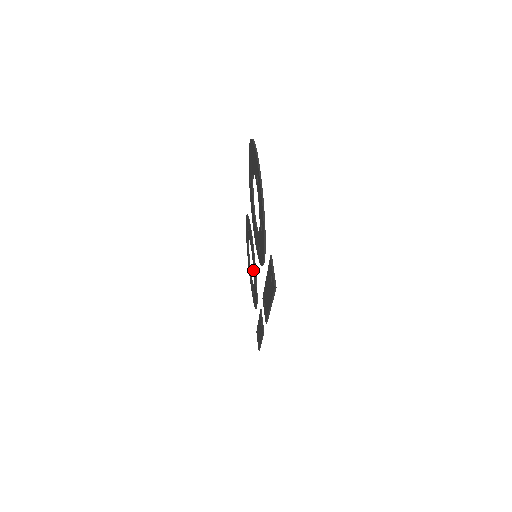
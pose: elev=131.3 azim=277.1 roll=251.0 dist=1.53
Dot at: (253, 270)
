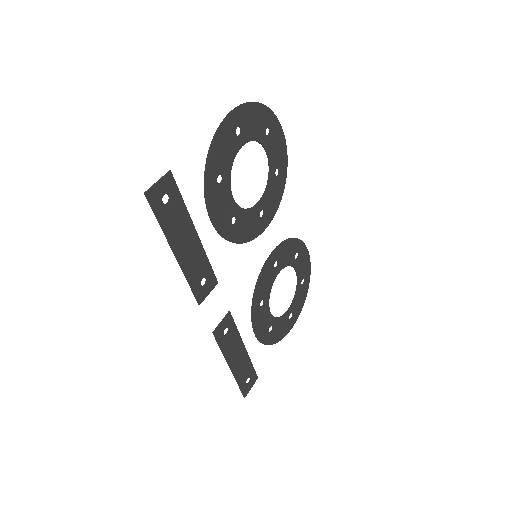
Dot at: (269, 290)
